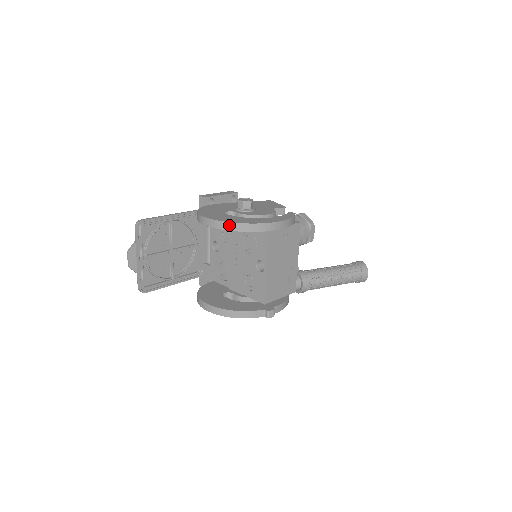
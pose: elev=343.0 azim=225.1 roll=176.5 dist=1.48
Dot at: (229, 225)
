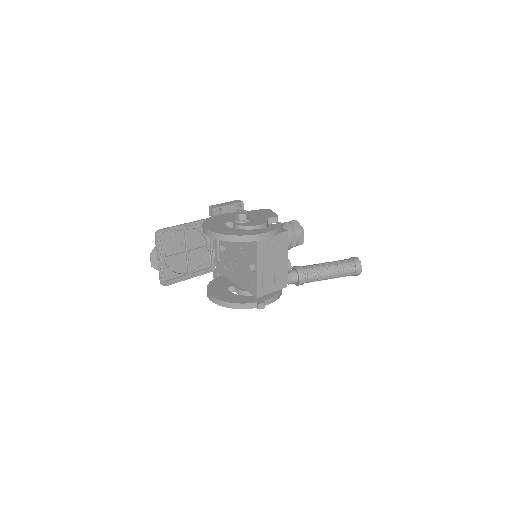
Dot at: (223, 236)
